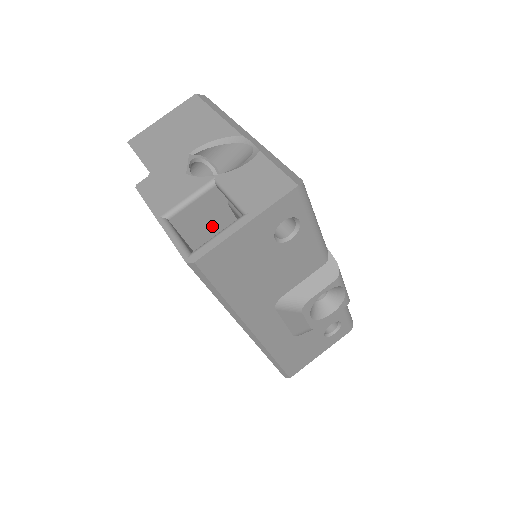
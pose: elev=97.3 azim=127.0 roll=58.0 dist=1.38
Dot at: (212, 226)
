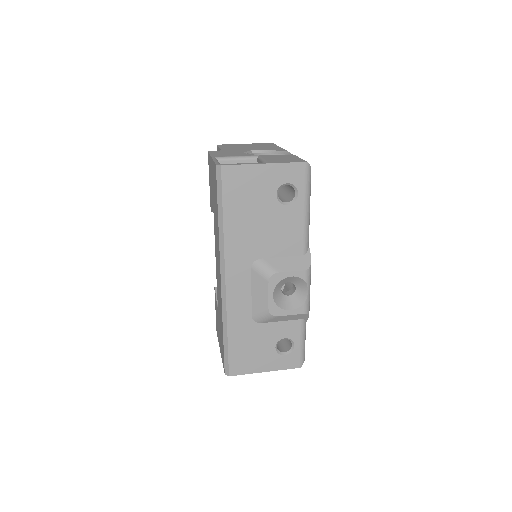
Dot at: occluded
